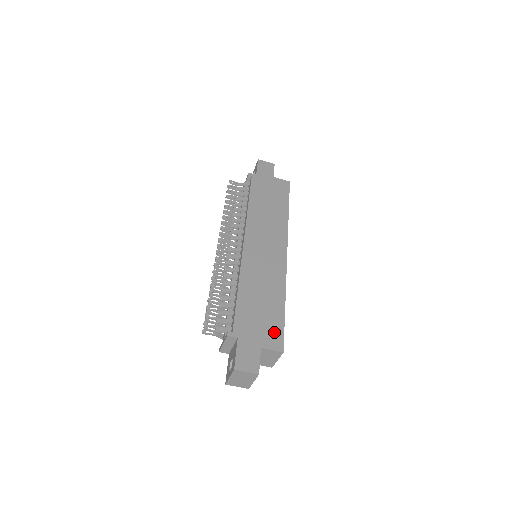
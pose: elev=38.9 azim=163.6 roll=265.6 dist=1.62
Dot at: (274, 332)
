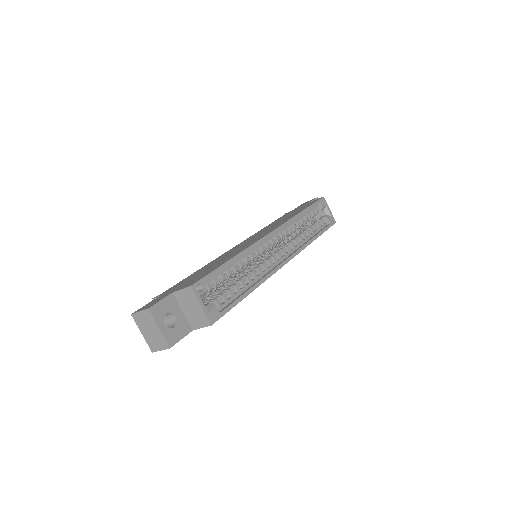
Dot at: (198, 278)
